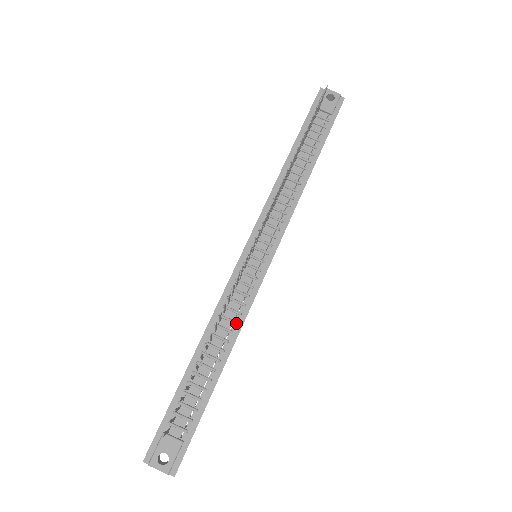
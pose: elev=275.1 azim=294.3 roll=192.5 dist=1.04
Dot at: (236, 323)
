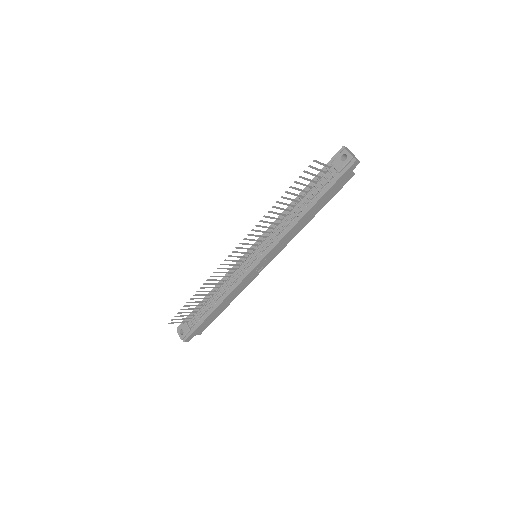
Dot at: (228, 289)
